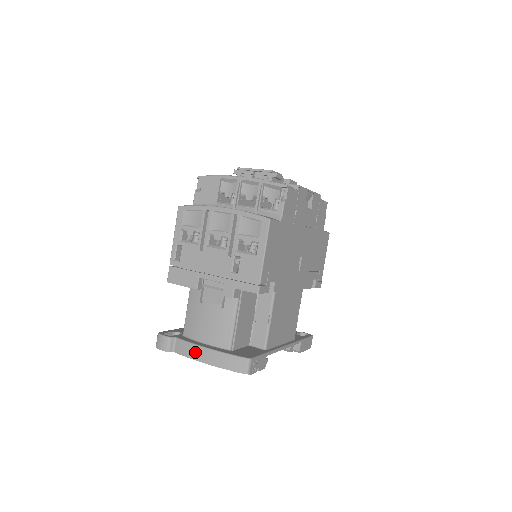
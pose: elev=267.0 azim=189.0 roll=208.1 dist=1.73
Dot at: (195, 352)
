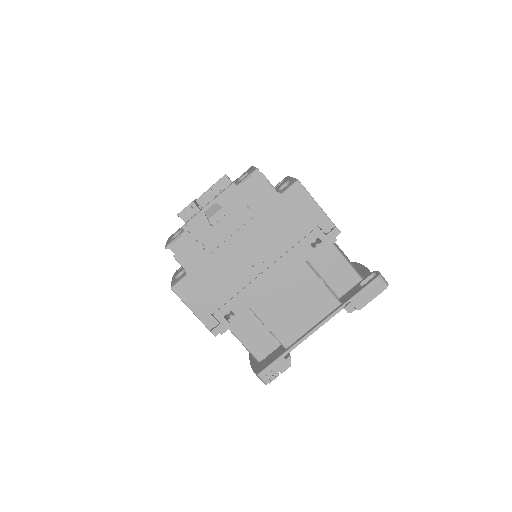
Dot at: occluded
